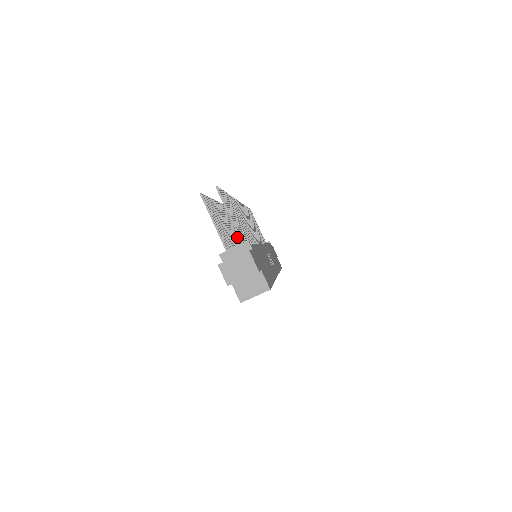
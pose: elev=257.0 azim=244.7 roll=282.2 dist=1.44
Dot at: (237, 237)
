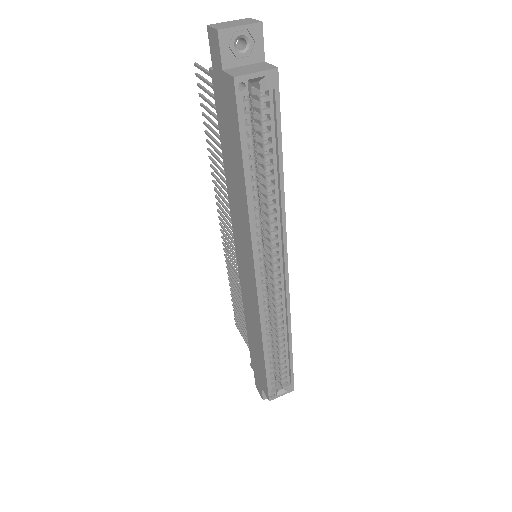
Dot at: occluded
